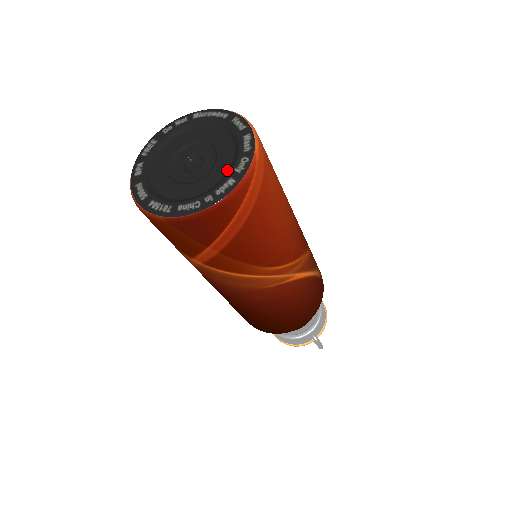
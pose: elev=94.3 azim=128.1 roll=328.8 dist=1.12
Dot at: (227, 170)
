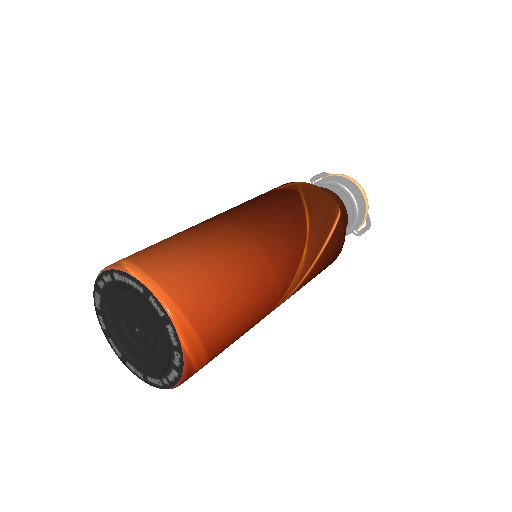
Dot at: (168, 354)
